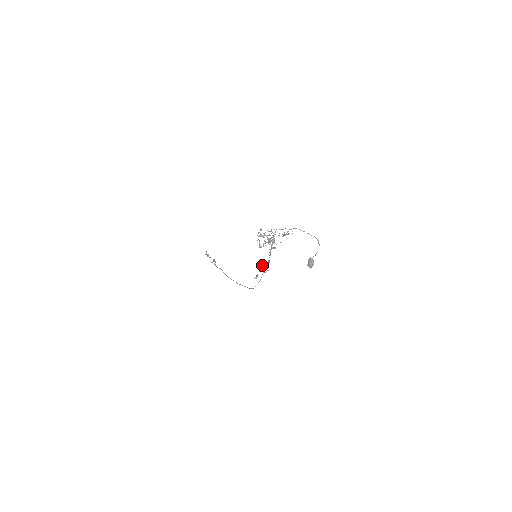
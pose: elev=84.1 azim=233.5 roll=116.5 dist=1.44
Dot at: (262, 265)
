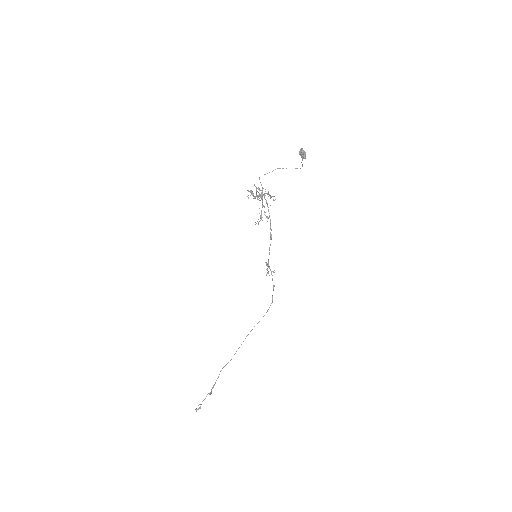
Dot at: occluded
